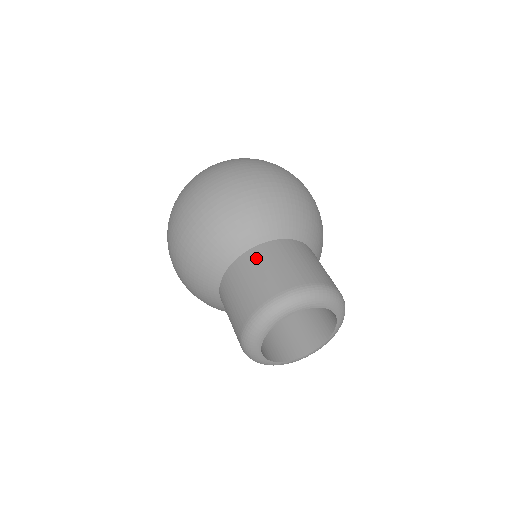
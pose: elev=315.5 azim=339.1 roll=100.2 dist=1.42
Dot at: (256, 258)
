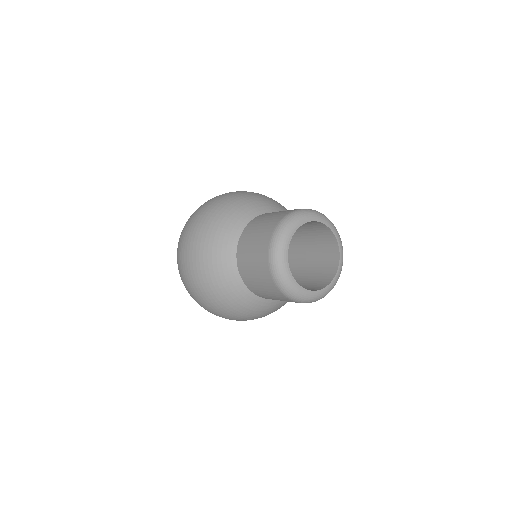
Dot at: occluded
